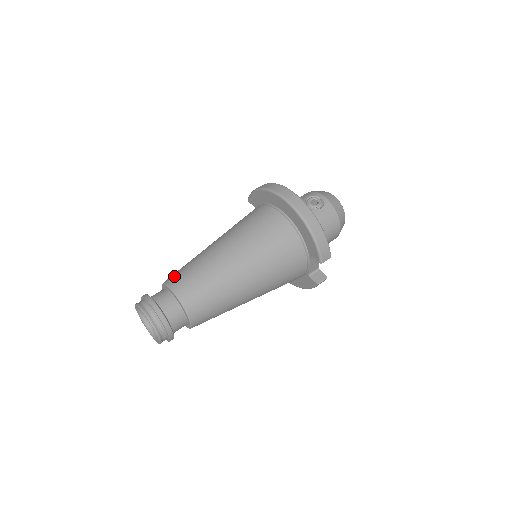
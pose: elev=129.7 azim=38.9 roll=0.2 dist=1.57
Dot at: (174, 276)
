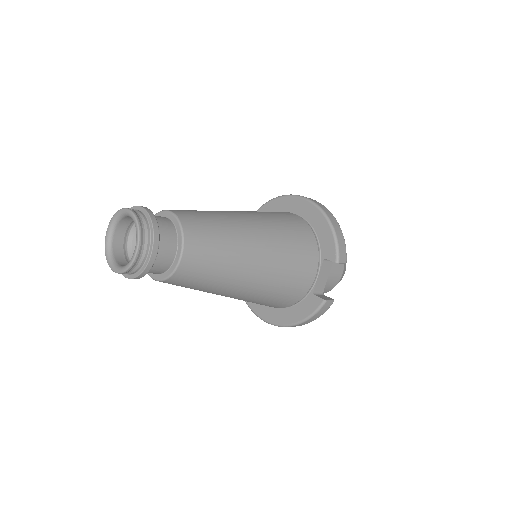
Dot at: occluded
